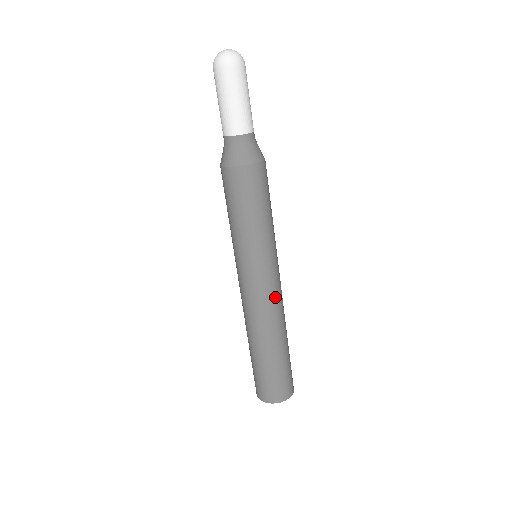
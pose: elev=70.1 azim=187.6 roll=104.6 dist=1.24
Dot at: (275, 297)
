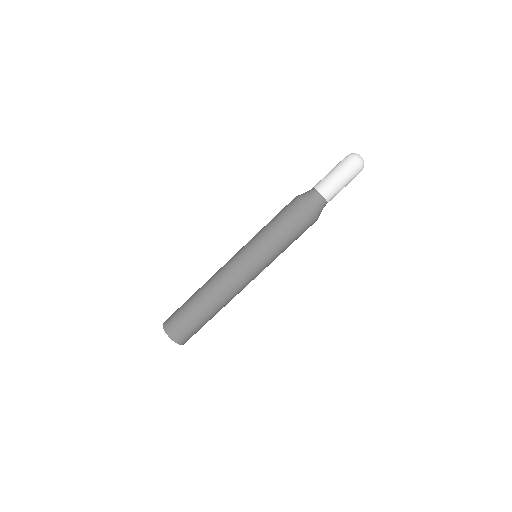
Dot at: (244, 287)
